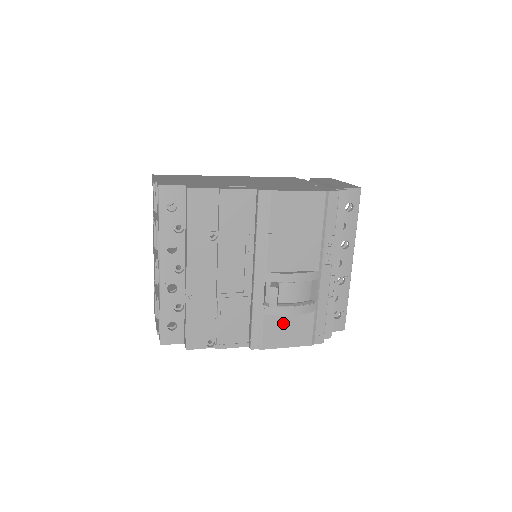
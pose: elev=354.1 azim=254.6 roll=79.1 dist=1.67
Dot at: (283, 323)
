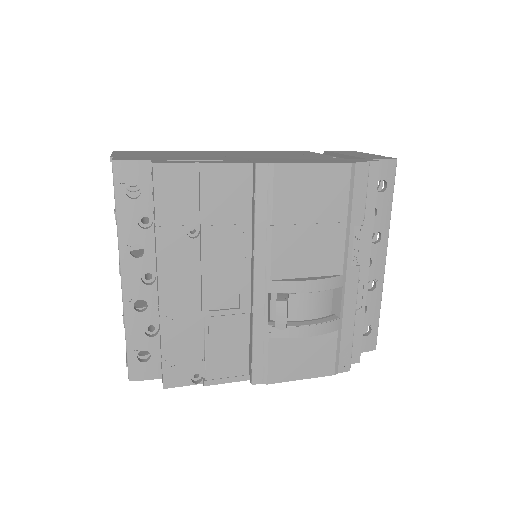
Dot at: (295, 348)
